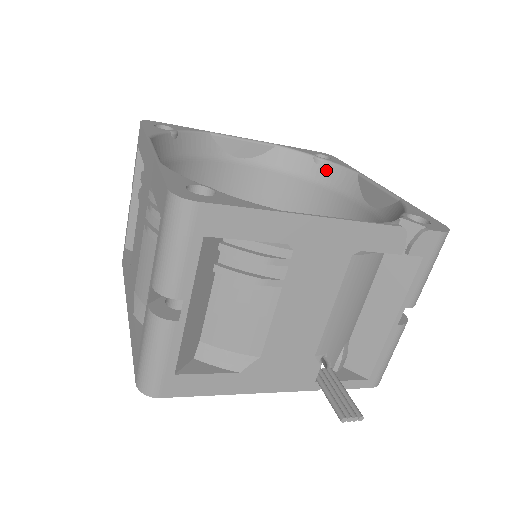
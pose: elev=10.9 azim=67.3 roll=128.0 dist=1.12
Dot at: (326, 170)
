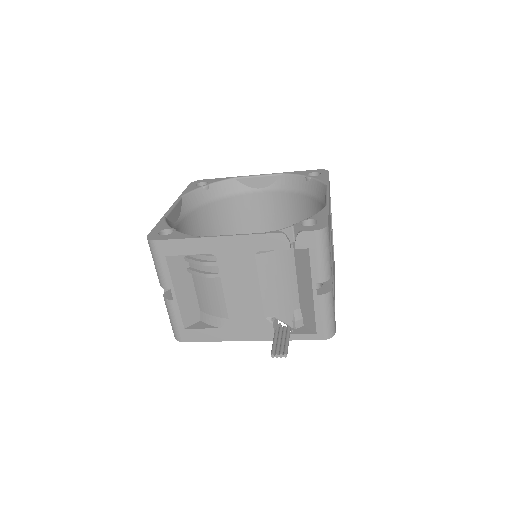
Dot at: (313, 185)
